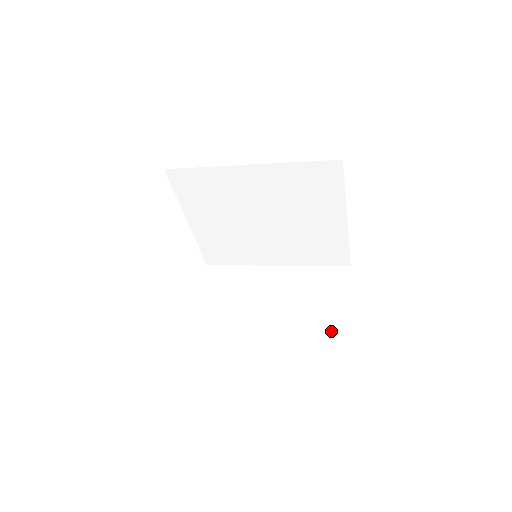
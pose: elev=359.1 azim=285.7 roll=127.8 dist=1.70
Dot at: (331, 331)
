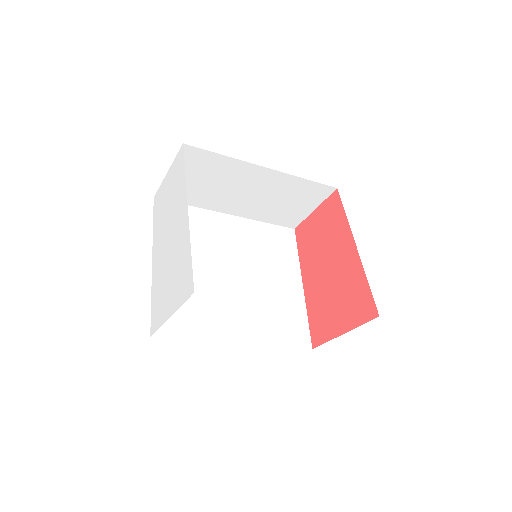
Dot at: occluded
